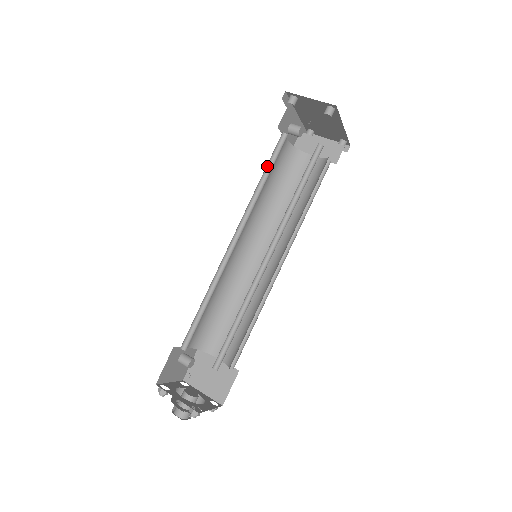
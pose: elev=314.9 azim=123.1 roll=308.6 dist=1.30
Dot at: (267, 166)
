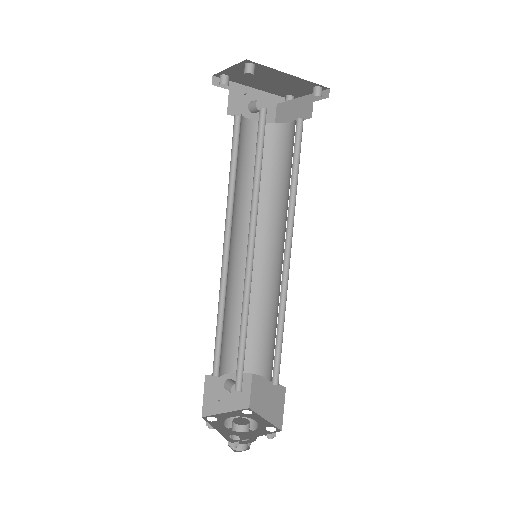
Dot at: (233, 158)
